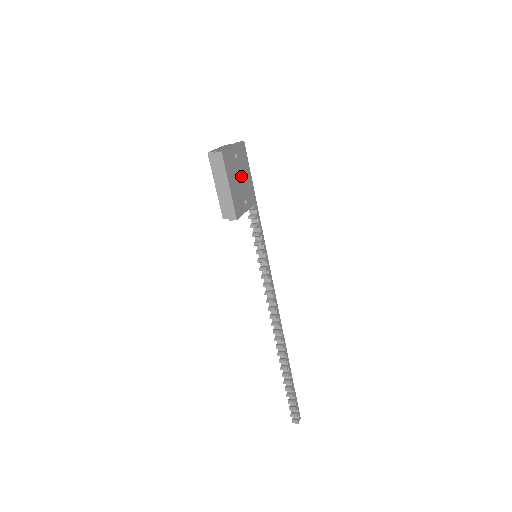
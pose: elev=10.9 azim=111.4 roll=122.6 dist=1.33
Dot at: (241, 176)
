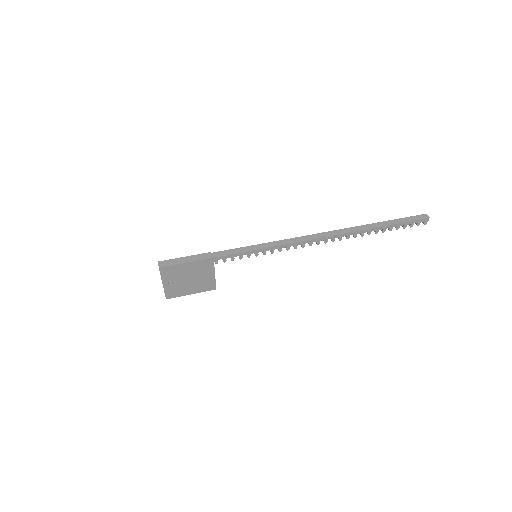
Dot at: (187, 277)
